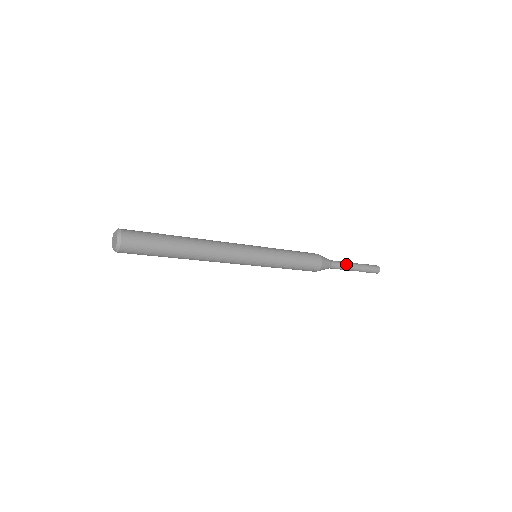
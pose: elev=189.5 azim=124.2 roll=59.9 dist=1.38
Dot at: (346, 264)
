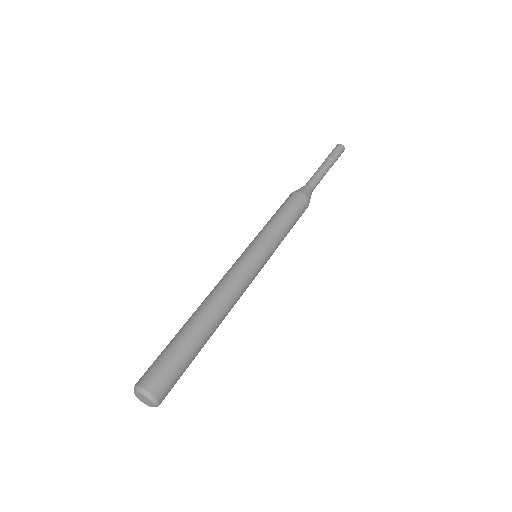
Dot at: (321, 175)
